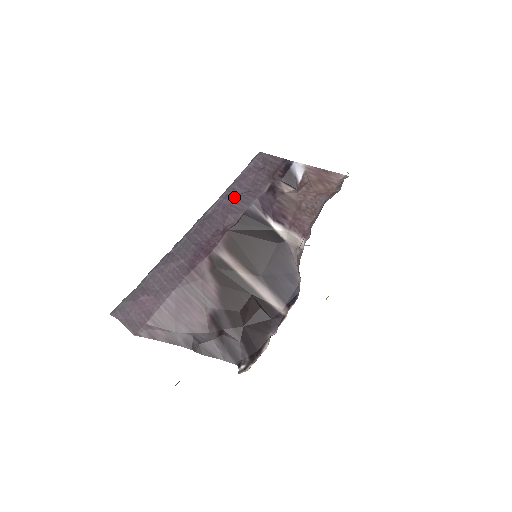
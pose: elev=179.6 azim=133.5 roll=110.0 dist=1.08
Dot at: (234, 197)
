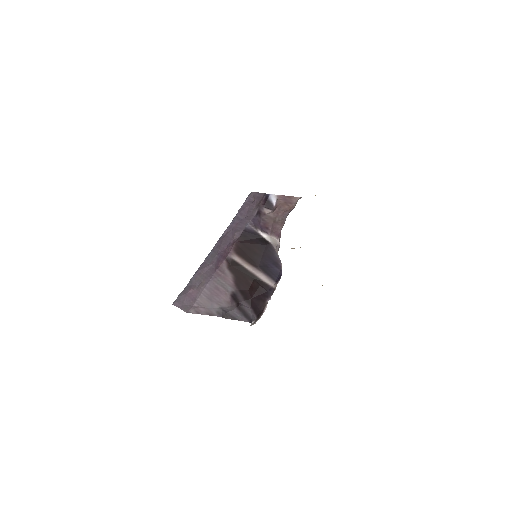
Dot at: (238, 222)
